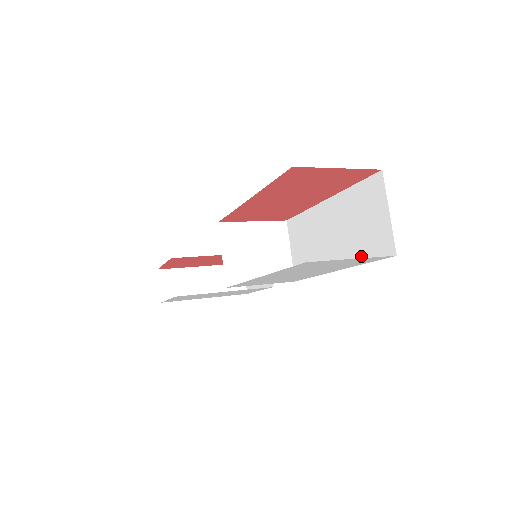
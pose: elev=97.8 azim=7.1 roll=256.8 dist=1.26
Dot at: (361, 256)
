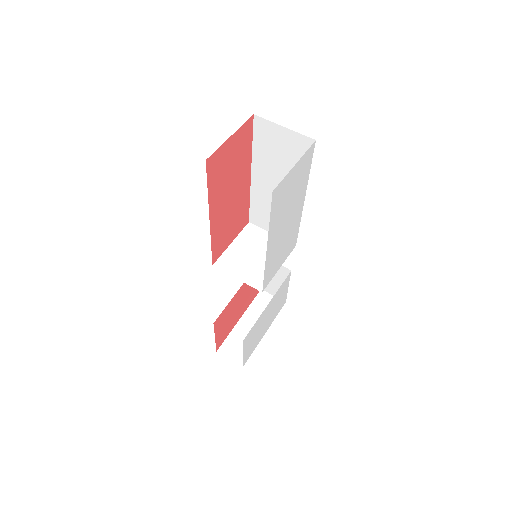
Dot at: occluded
